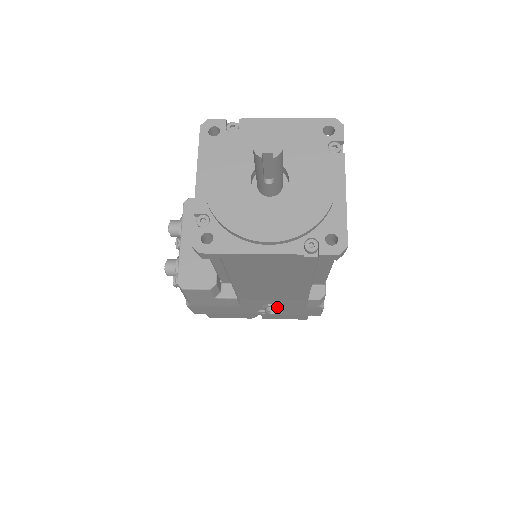
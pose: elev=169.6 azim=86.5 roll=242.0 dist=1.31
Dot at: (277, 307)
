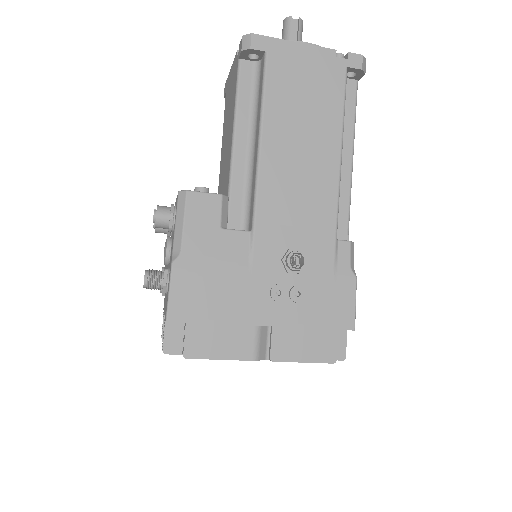
Dot at: (301, 253)
